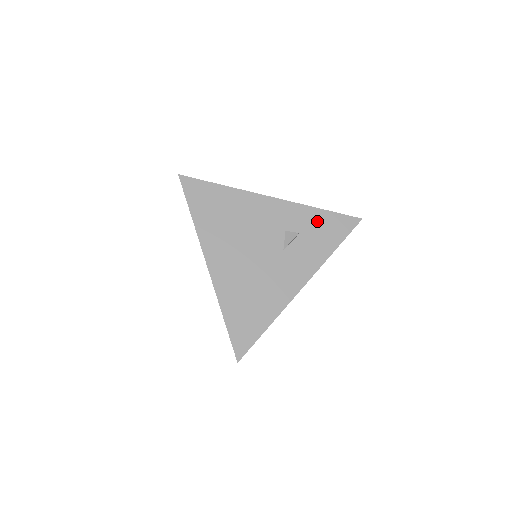
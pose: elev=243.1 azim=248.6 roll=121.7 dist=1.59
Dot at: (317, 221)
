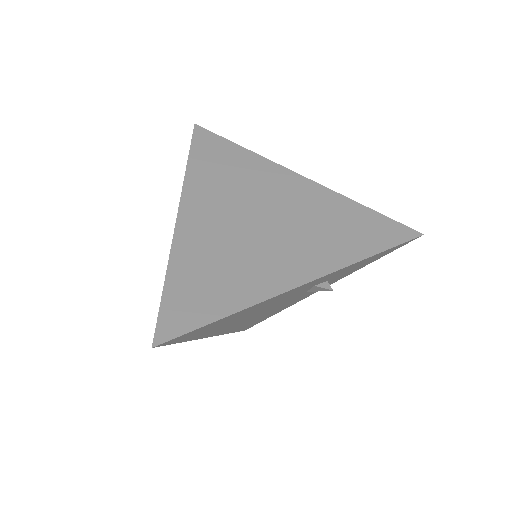
Dot at: occluded
